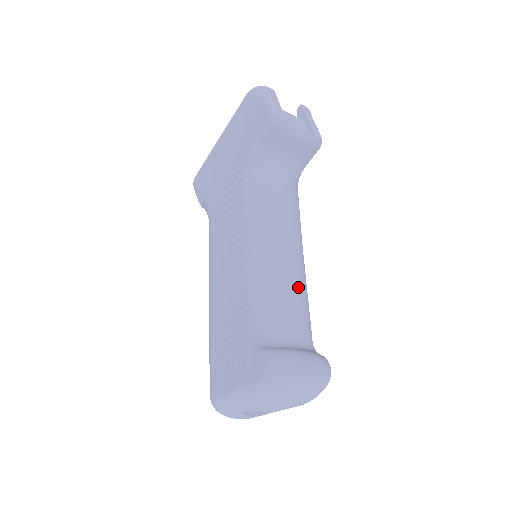
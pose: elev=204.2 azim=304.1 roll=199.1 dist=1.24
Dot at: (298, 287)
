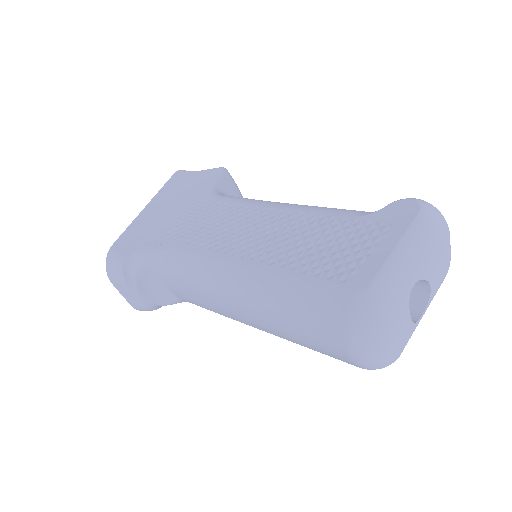
Dot at: occluded
